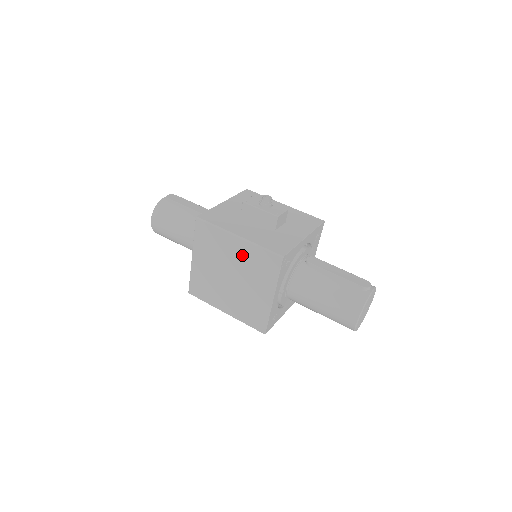
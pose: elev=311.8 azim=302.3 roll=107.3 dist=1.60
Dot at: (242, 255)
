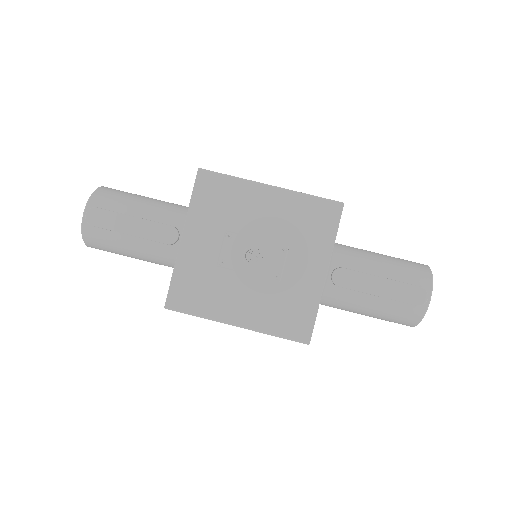
Dot at: occluded
